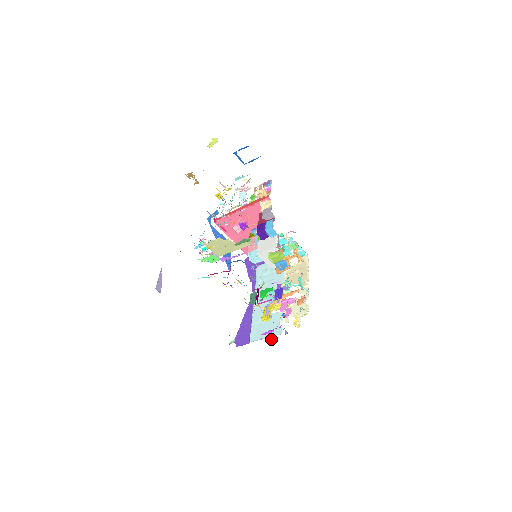
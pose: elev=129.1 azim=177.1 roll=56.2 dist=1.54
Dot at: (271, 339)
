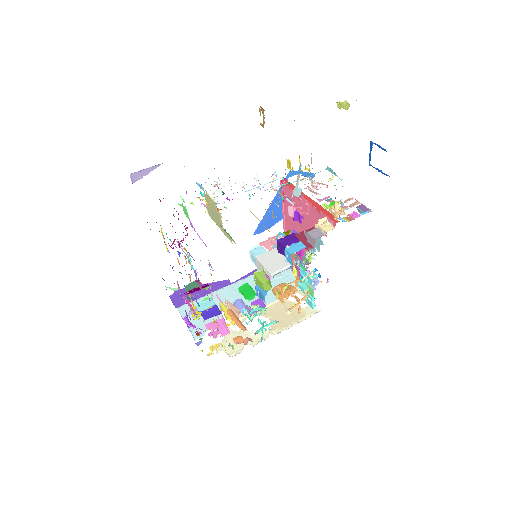
Dot at: occluded
